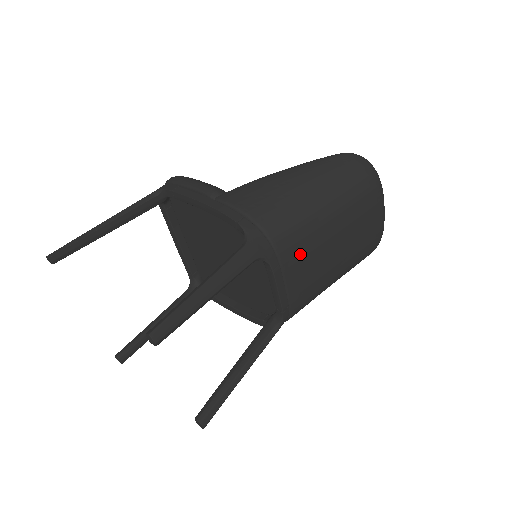
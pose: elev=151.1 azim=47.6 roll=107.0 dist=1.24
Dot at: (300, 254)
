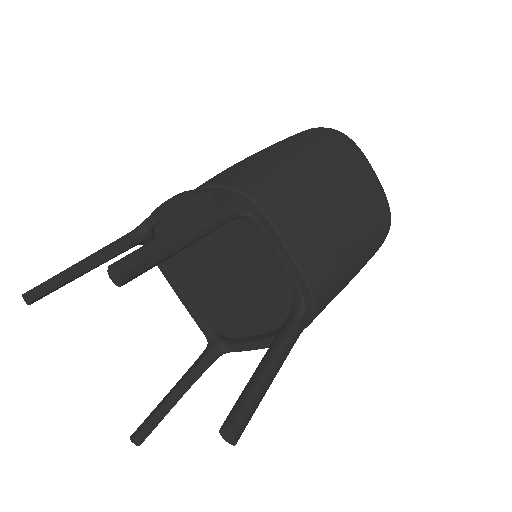
Dot at: (290, 211)
